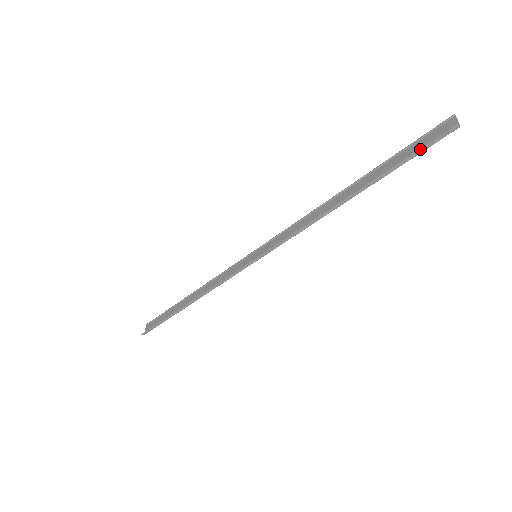
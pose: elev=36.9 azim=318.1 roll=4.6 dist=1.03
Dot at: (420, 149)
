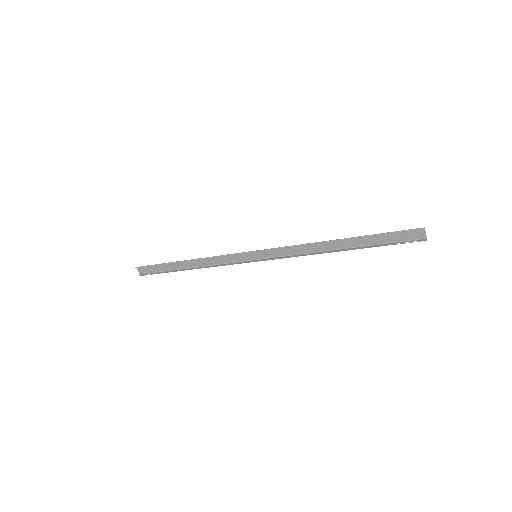
Dot at: occluded
